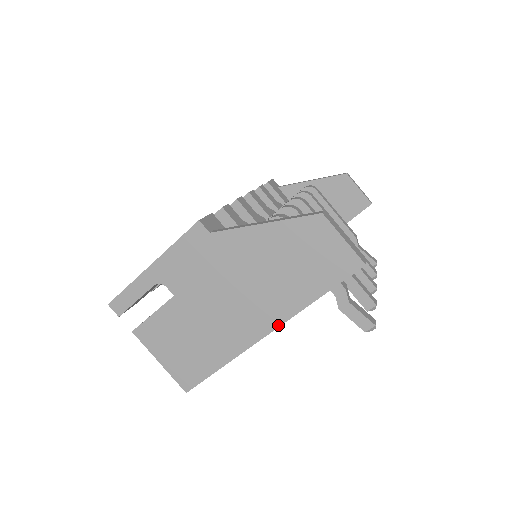
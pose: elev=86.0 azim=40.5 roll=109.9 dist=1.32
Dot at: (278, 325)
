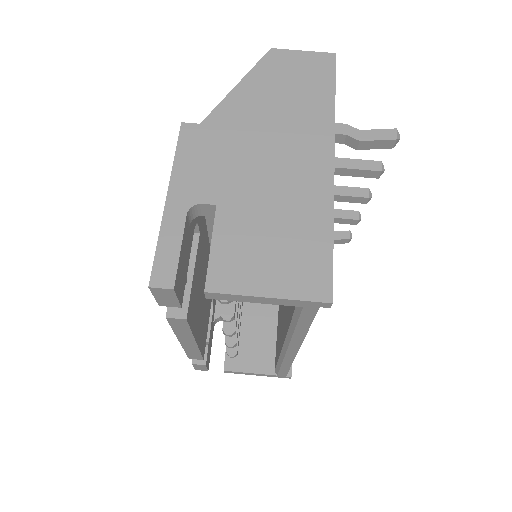
Dot at: (332, 143)
